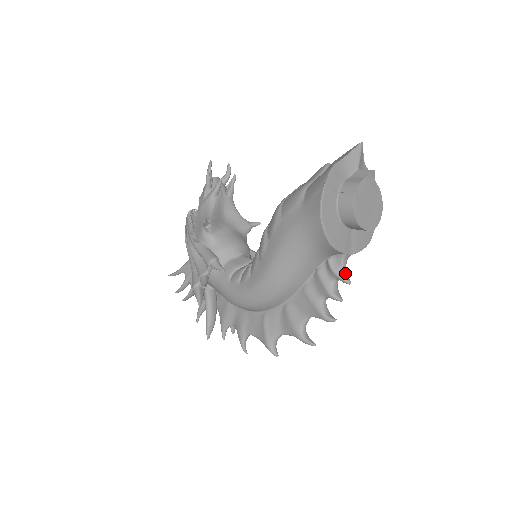
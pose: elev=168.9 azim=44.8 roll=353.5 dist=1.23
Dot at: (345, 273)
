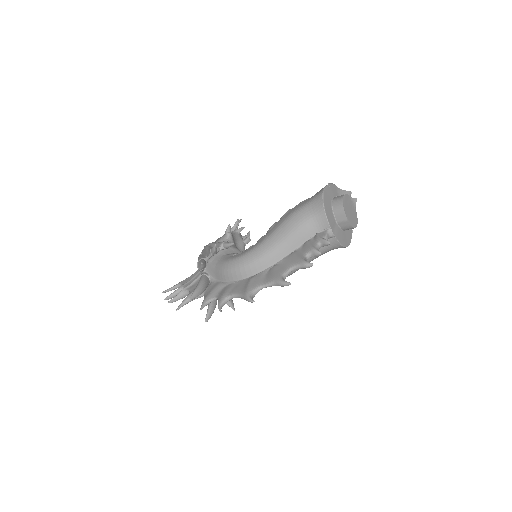
Dot at: occluded
